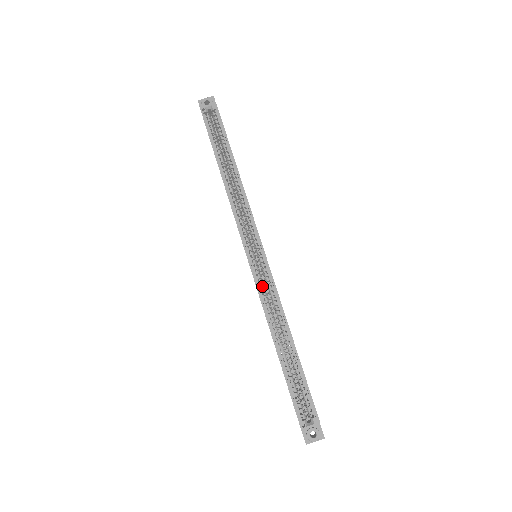
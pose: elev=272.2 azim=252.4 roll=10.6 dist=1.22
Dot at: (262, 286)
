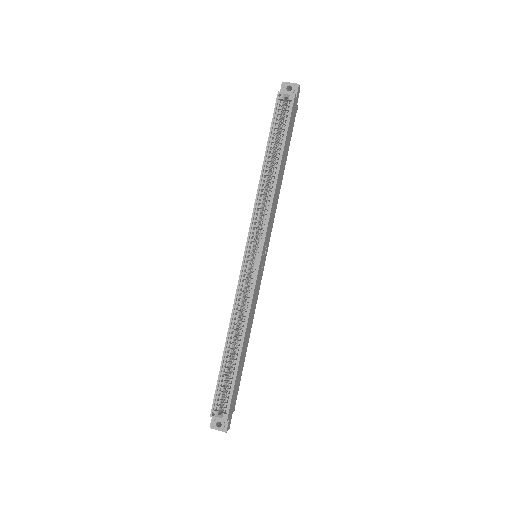
Dot at: (243, 287)
